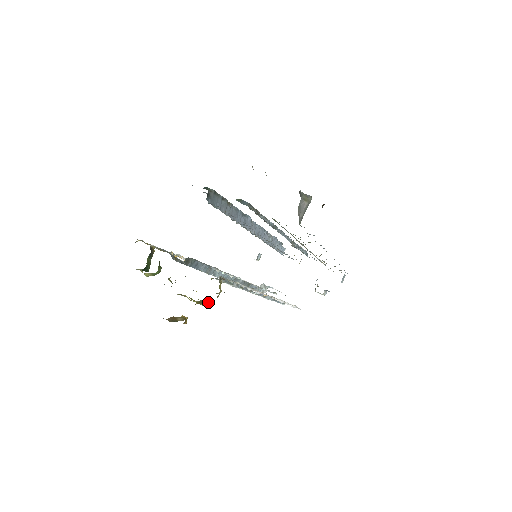
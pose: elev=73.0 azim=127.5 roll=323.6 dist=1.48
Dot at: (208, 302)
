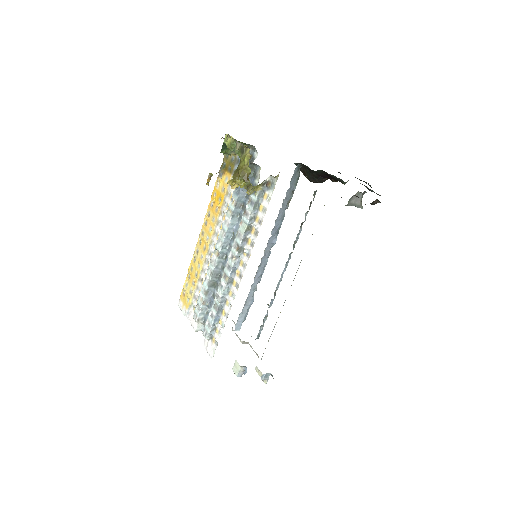
Dot at: (245, 179)
